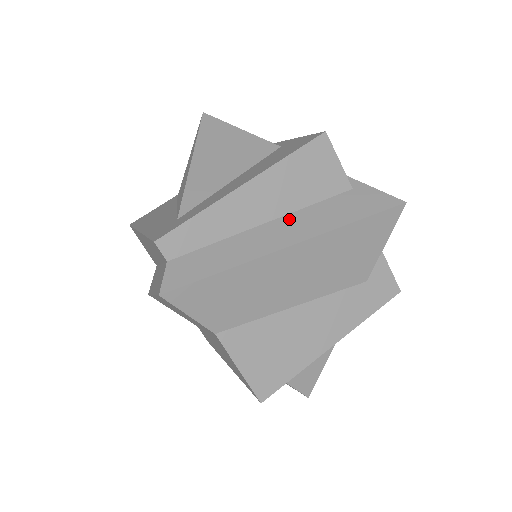
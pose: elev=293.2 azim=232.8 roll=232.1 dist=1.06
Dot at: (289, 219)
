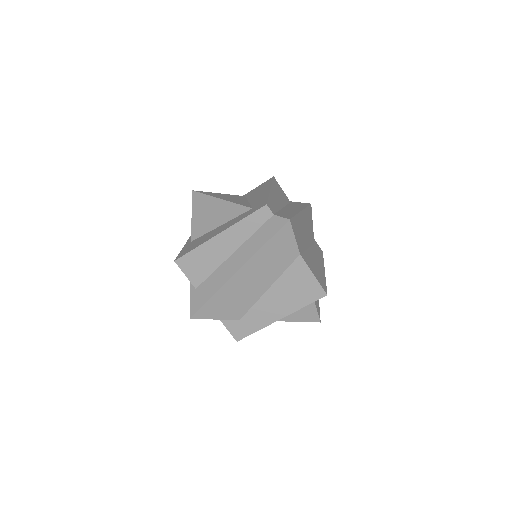
Dot at: (288, 207)
